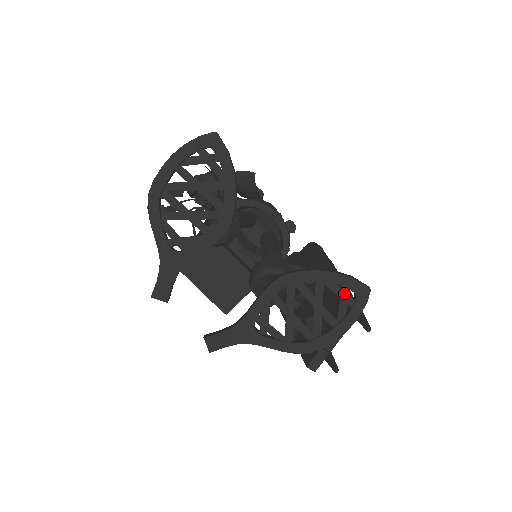
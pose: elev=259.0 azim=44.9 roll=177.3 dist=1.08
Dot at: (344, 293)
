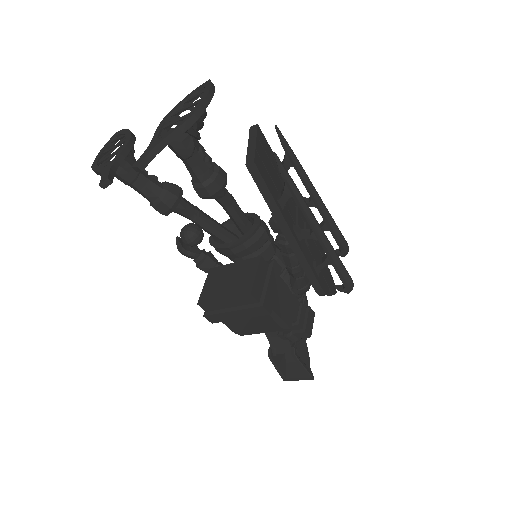
Dot at: (198, 93)
